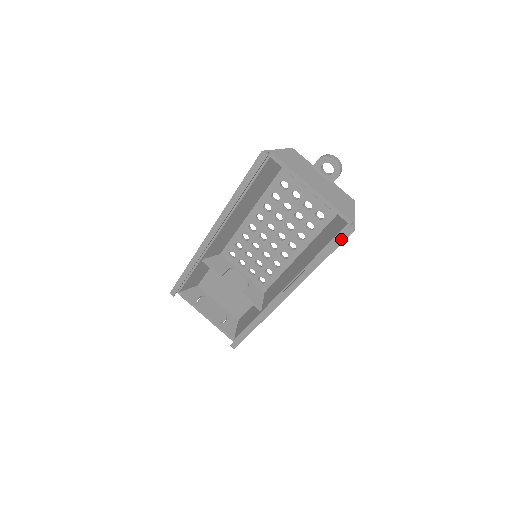
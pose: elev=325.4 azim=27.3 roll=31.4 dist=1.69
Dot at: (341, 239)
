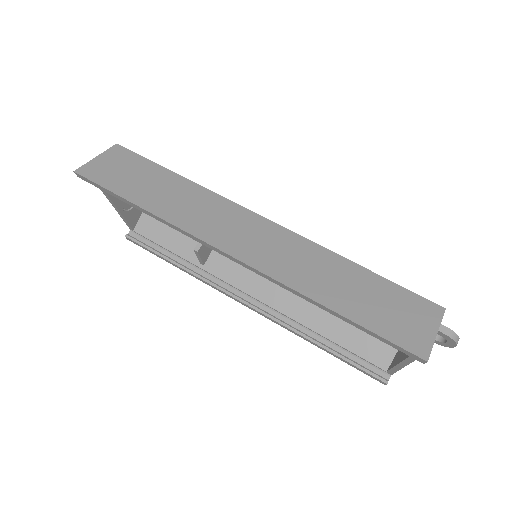
Dot at: (366, 373)
